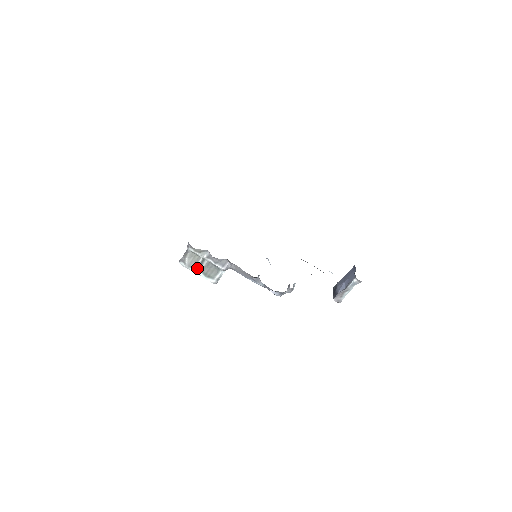
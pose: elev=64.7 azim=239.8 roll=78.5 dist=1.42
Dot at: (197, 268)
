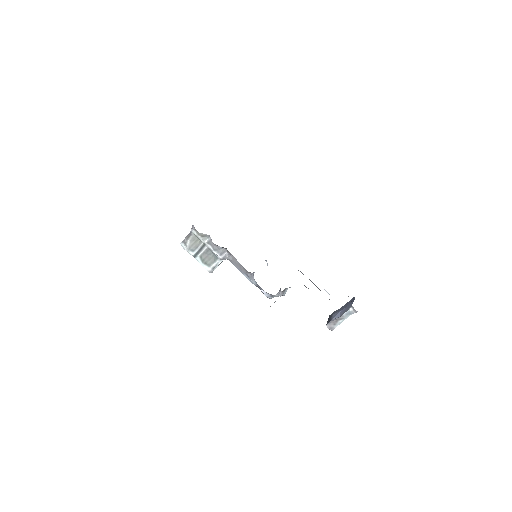
Dot at: (196, 252)
